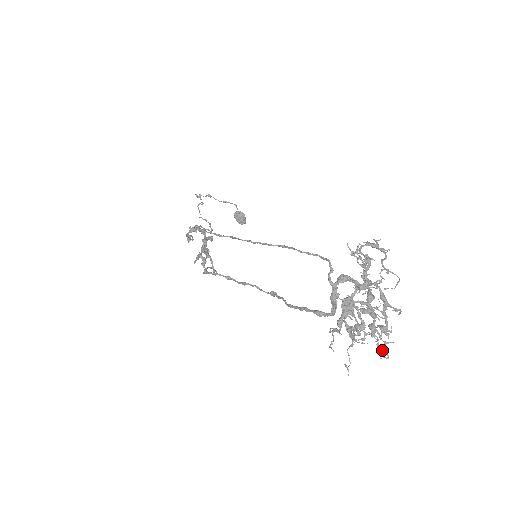
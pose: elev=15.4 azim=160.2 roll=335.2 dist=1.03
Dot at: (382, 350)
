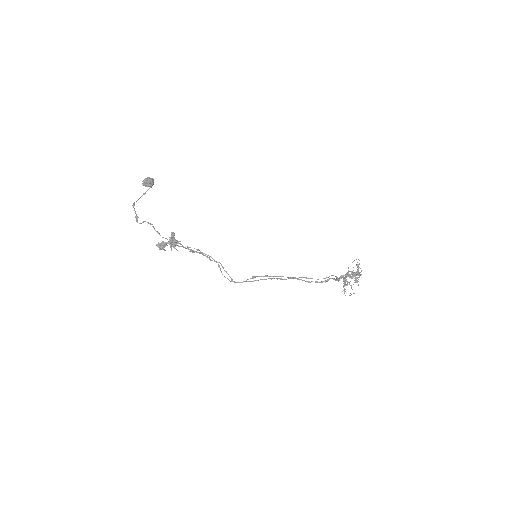
Dot at: occluded
